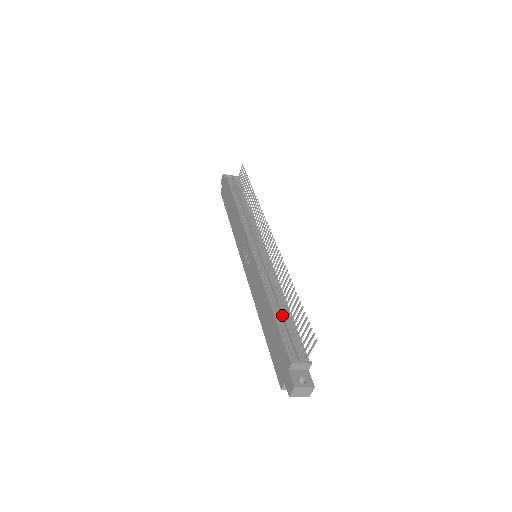
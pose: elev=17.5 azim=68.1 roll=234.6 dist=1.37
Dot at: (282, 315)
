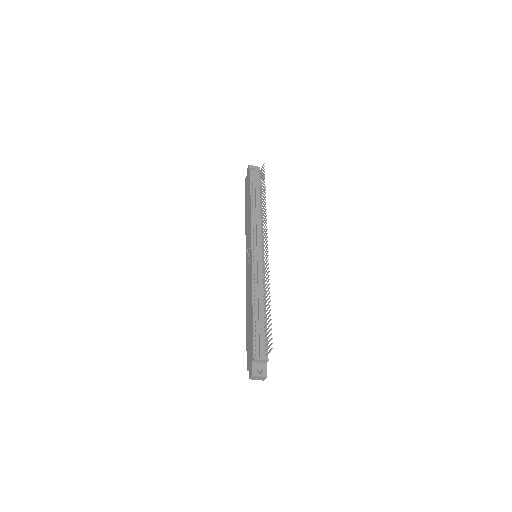
Dot at: (259, 318)
